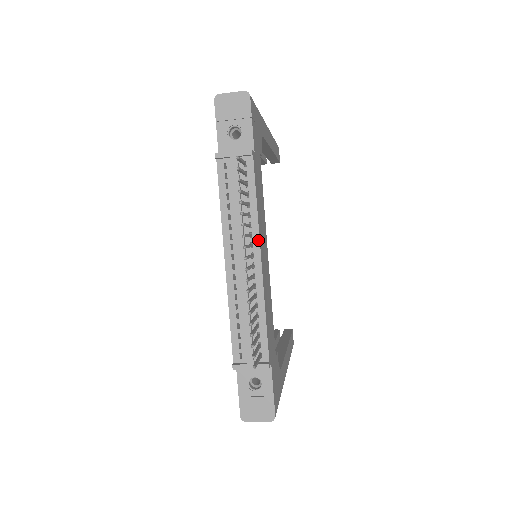
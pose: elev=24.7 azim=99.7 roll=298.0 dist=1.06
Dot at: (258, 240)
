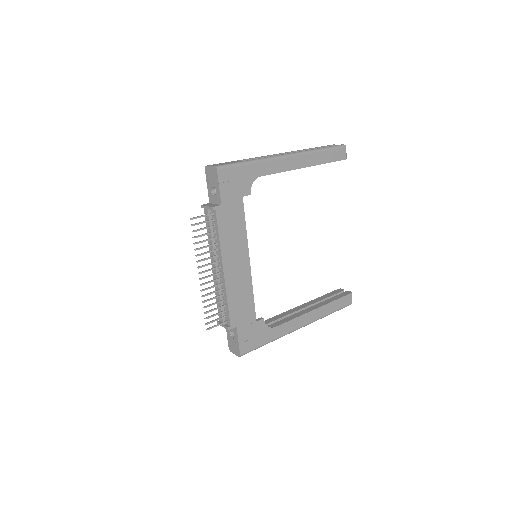
Dot at: (221, 259)
